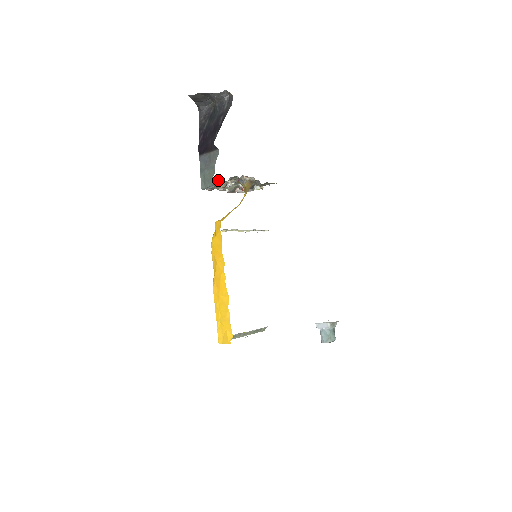
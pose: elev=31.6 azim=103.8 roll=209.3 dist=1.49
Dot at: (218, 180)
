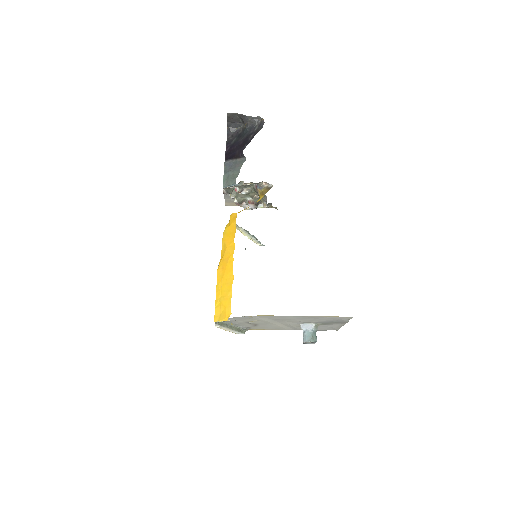
Dot at: (239, 182)
